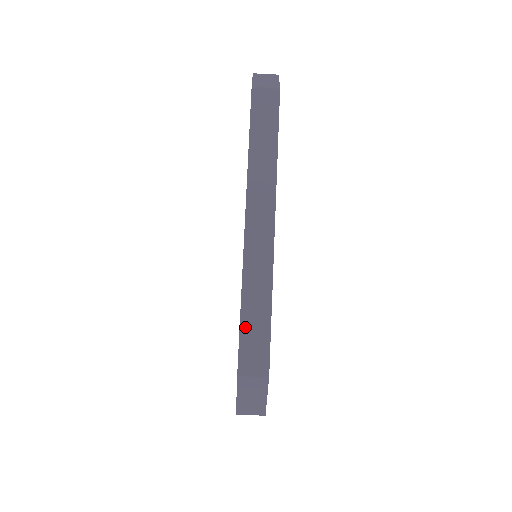
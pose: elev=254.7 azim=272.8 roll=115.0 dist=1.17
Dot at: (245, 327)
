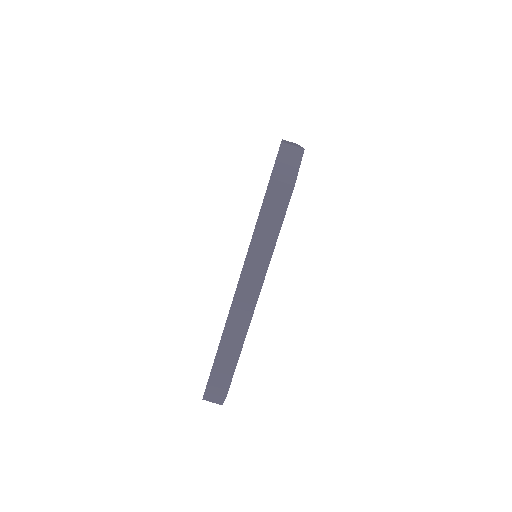
Dot at: (217, 363)
